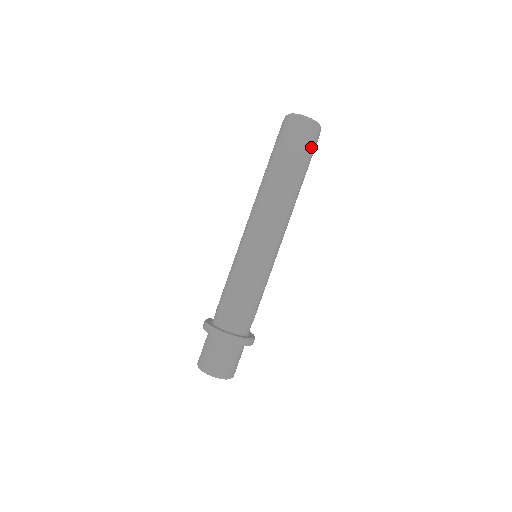
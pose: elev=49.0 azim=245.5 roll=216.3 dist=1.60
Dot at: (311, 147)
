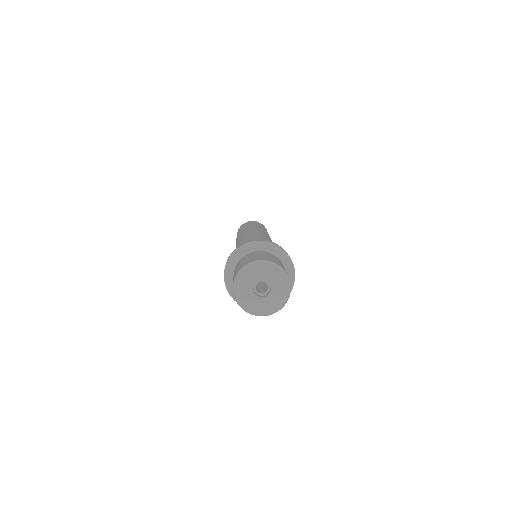
Dot at: occluded
